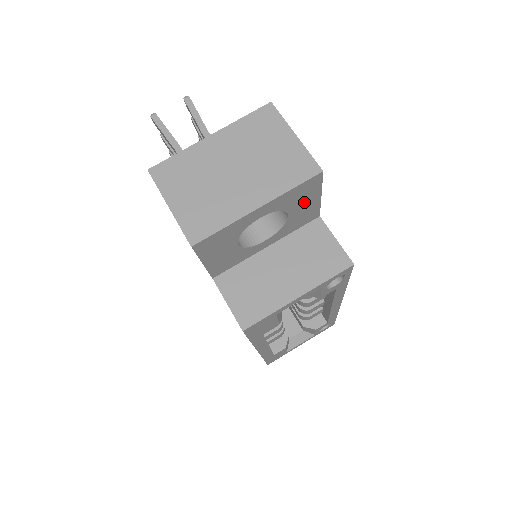
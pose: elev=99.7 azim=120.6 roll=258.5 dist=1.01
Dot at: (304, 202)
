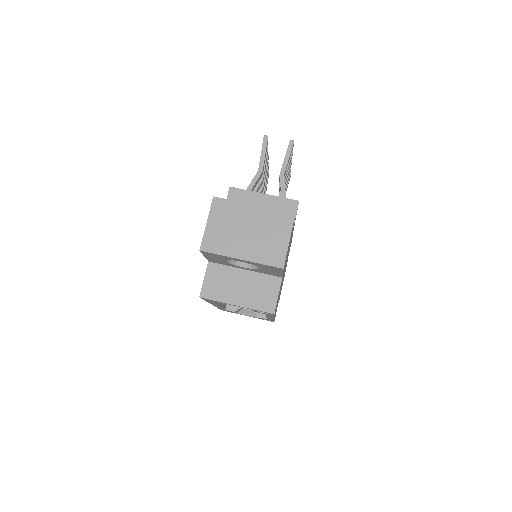
Dot at: (271, 270)
